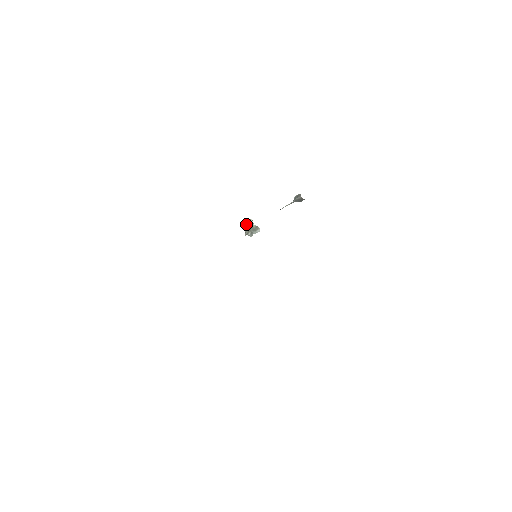
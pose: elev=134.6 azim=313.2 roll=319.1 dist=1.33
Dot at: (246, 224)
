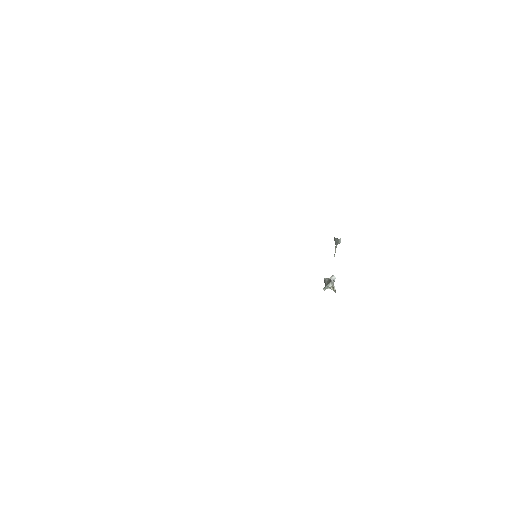
Dot at: (327, 278)
